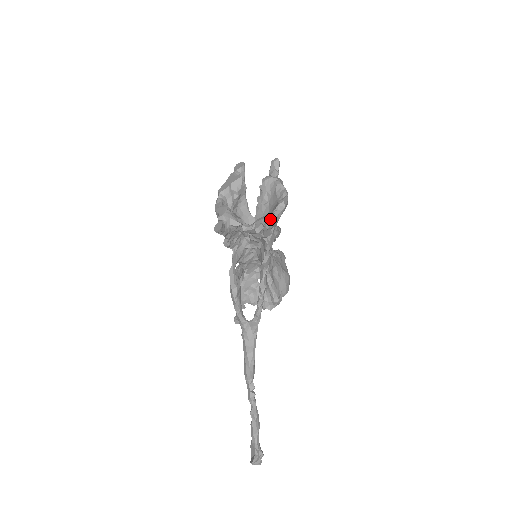
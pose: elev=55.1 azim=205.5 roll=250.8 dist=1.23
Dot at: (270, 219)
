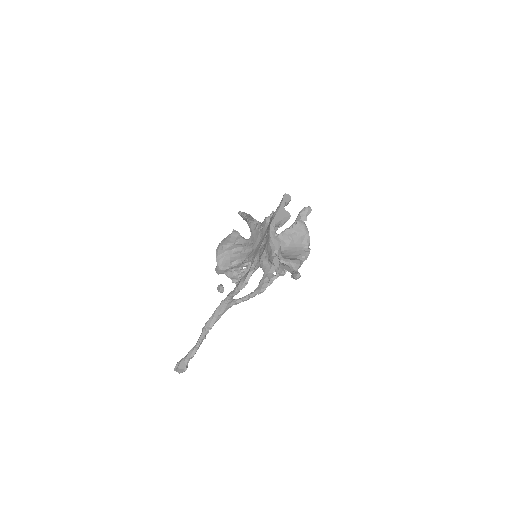
Dot at: (300, 266)
